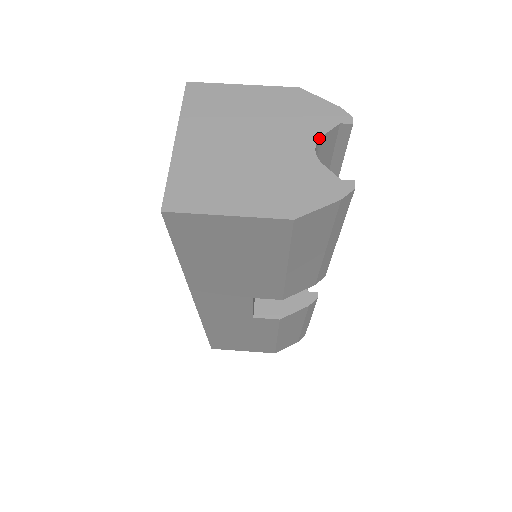
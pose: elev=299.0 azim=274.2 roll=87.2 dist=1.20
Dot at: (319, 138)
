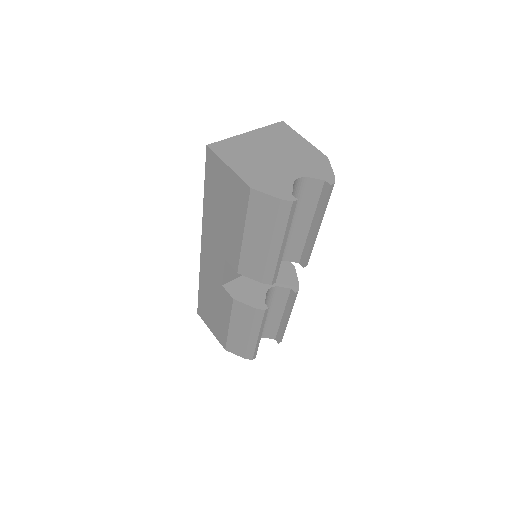
Dot at: (307, 177)
